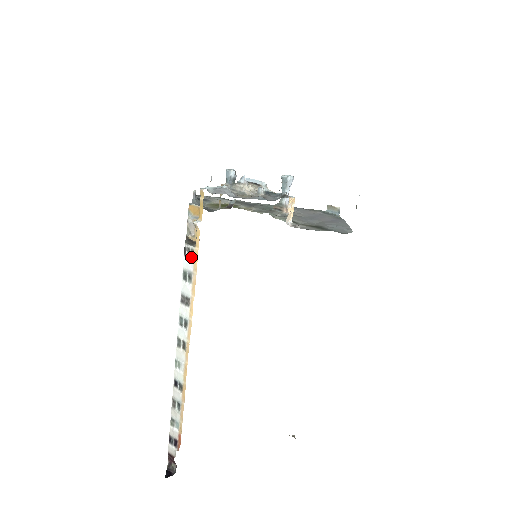
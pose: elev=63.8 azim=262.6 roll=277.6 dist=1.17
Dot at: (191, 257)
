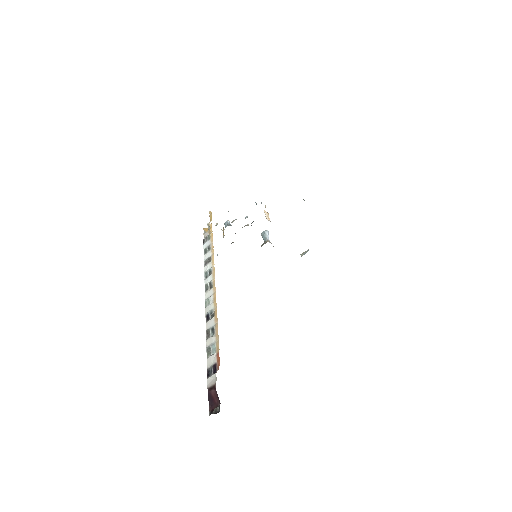
Dot at: (208, 239)
